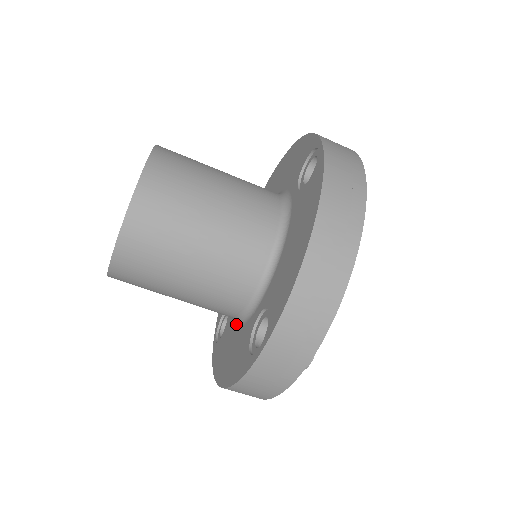
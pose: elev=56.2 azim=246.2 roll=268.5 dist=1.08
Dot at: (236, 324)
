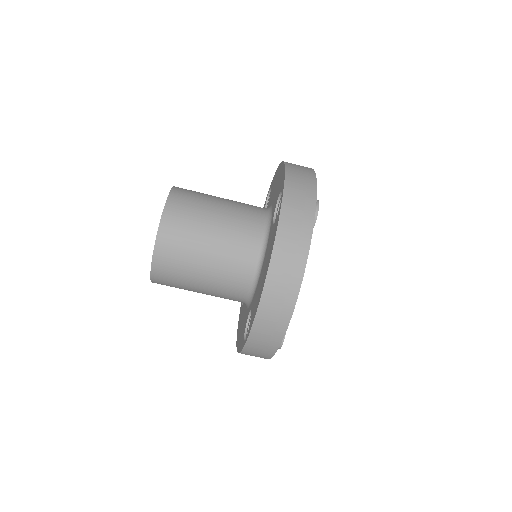
Dot at: (260, 272)
